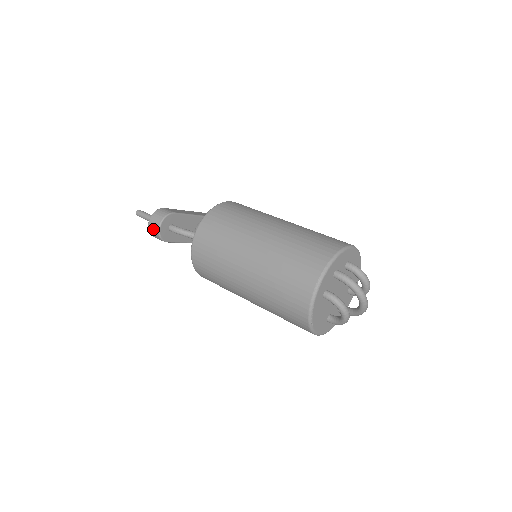
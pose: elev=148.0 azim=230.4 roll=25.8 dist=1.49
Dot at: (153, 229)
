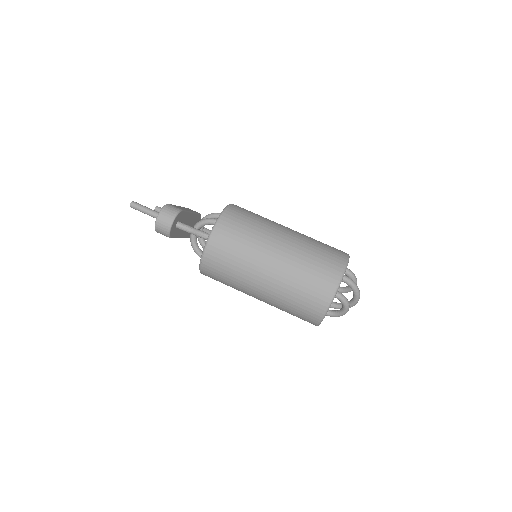
Dot at: (163, 225)
